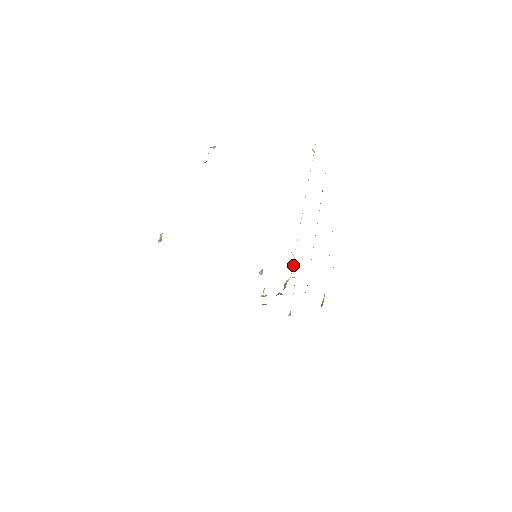
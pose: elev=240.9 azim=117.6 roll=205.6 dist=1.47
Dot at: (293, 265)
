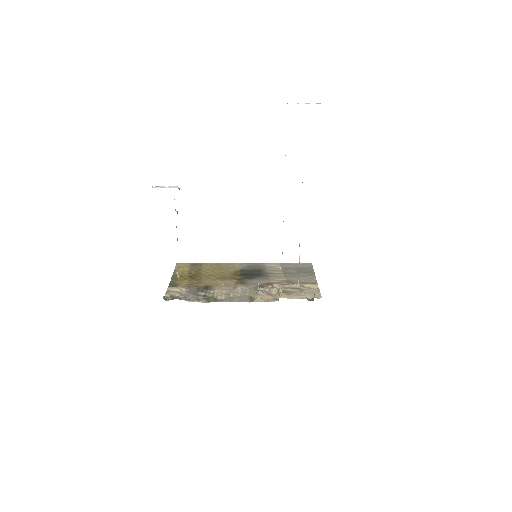
Dot at: occluded
